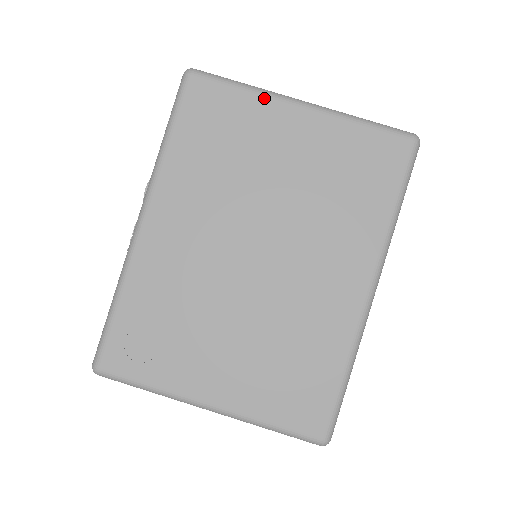
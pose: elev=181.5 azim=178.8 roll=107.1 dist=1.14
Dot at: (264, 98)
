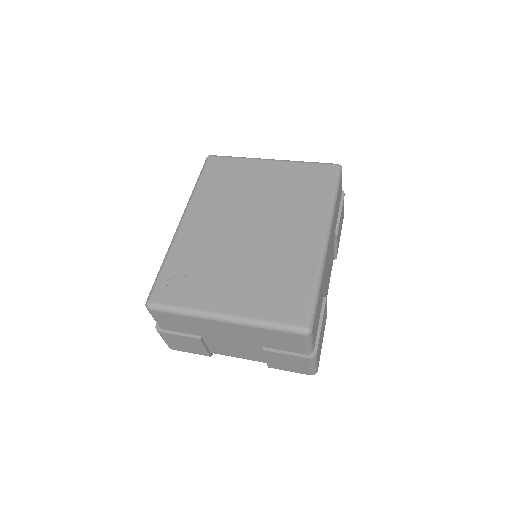
Dot at: (250, 160)
